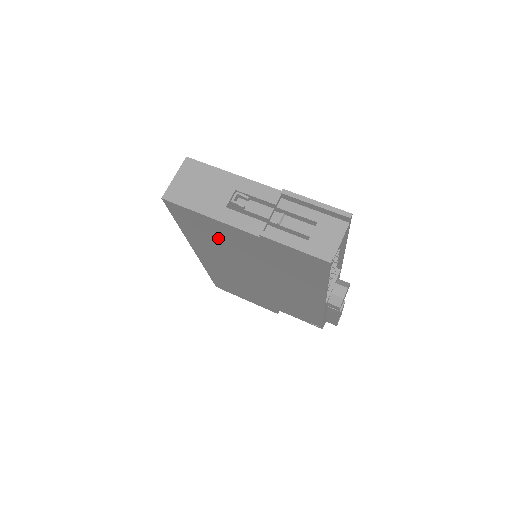
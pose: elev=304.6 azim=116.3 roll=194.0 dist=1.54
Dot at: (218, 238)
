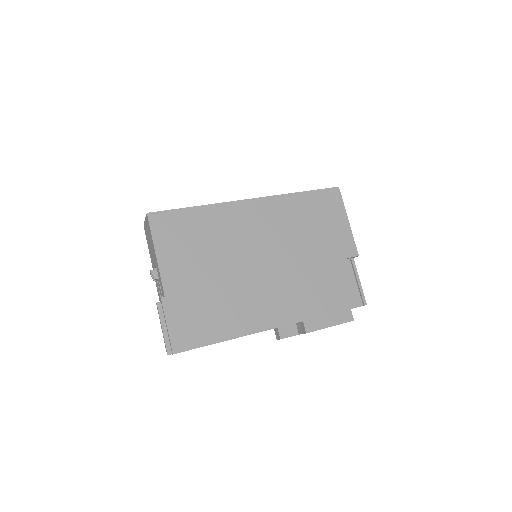
Dot at: occluded
